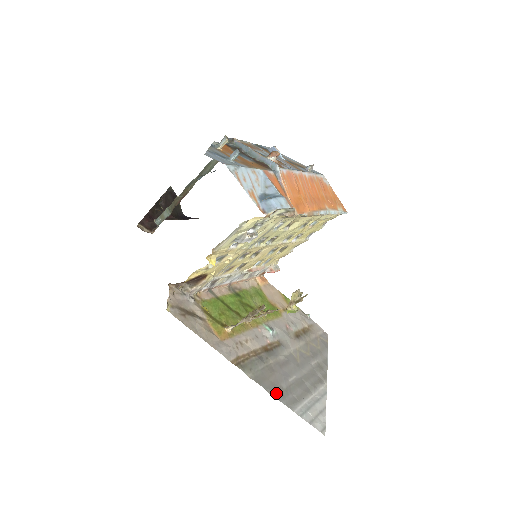
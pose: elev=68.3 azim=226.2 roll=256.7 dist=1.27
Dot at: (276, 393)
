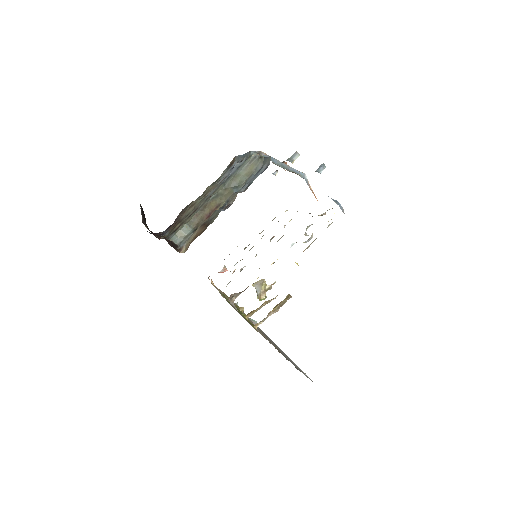
Dot at: occluded
